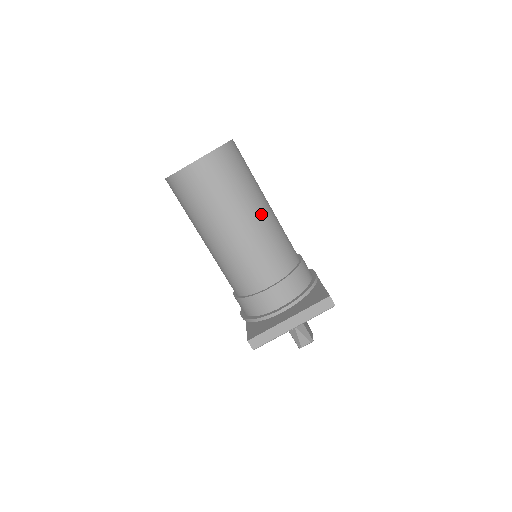
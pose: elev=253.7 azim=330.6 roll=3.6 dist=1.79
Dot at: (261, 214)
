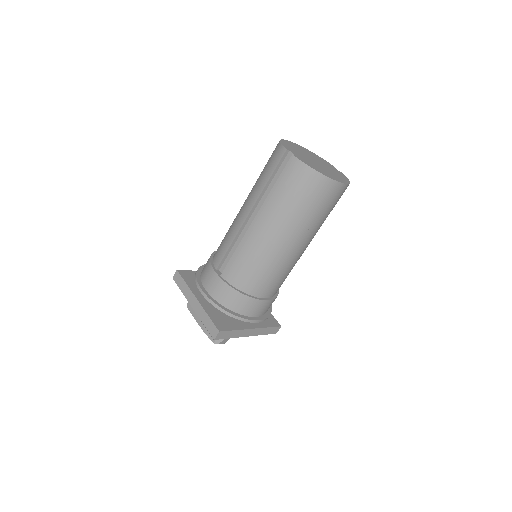
Dot at: occluded
